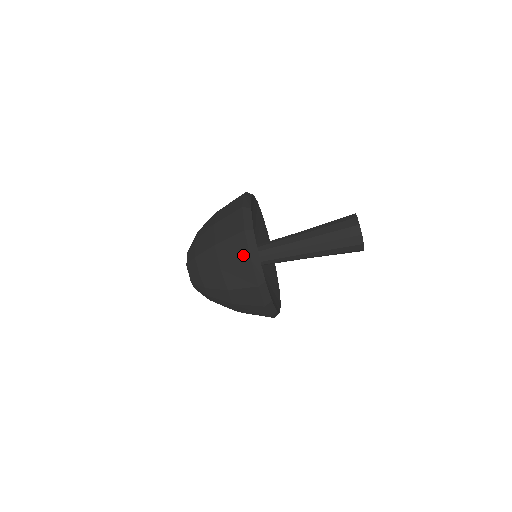
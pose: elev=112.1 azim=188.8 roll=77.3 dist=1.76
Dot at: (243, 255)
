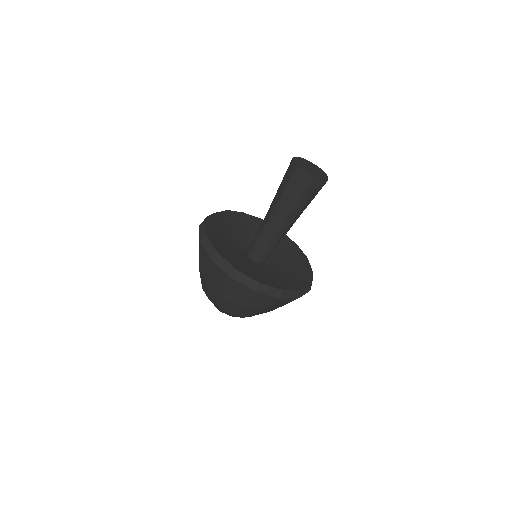
Dot at: occluded
